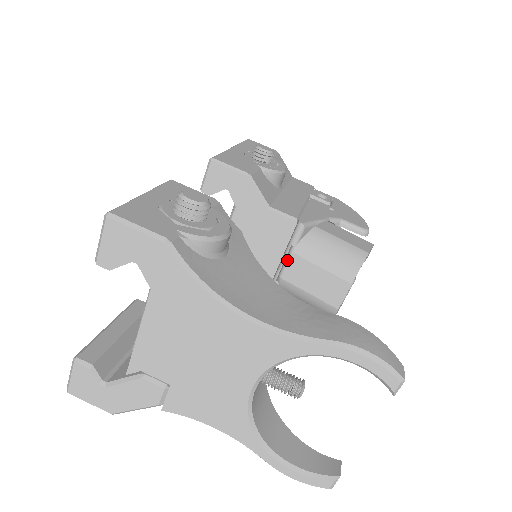
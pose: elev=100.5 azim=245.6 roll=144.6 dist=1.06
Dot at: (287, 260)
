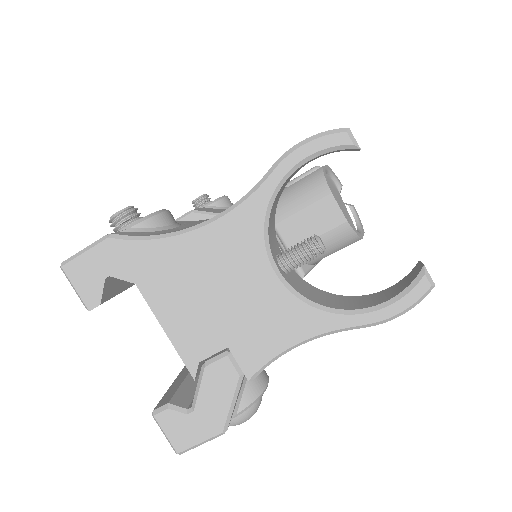
Dot at: (278, 234)
